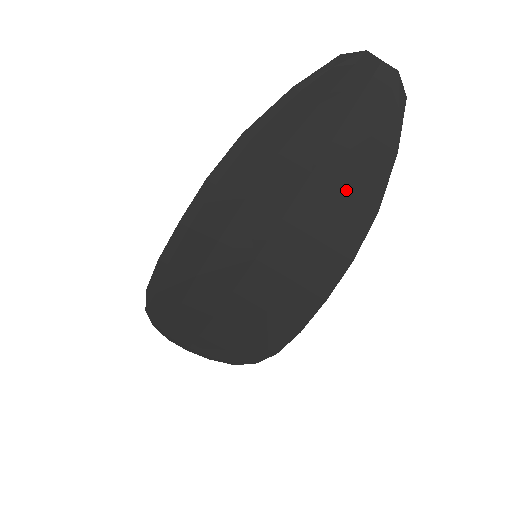
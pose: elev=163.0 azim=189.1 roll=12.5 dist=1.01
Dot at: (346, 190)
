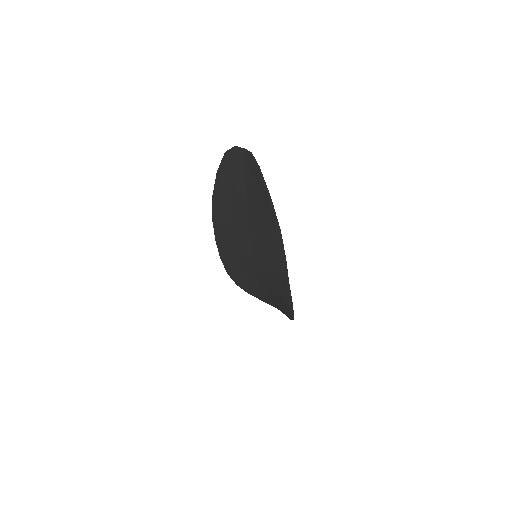
Dot at: (264, 219)
